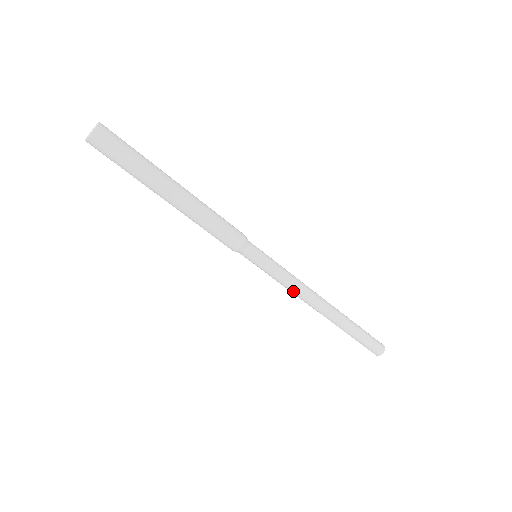
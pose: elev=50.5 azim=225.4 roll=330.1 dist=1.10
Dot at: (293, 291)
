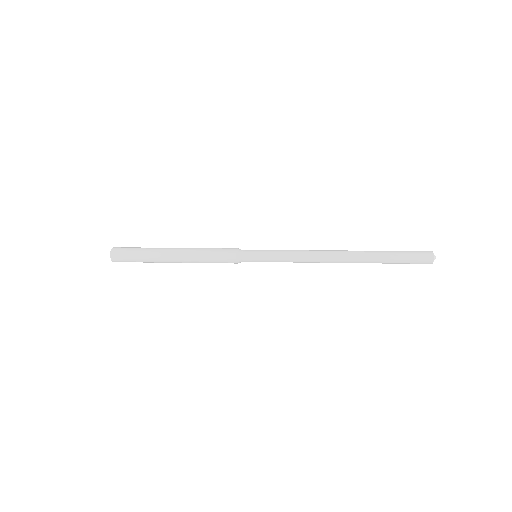
Dot at: occluded
